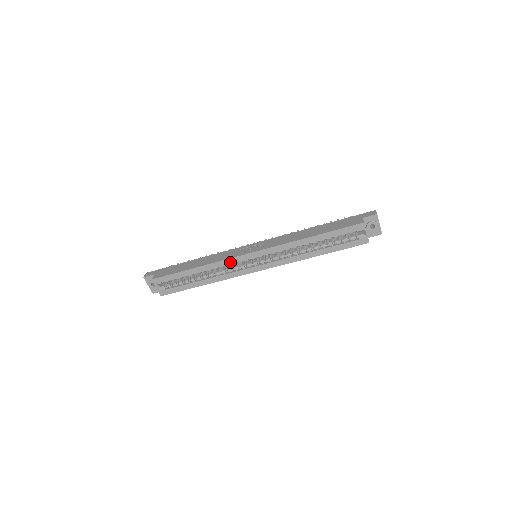
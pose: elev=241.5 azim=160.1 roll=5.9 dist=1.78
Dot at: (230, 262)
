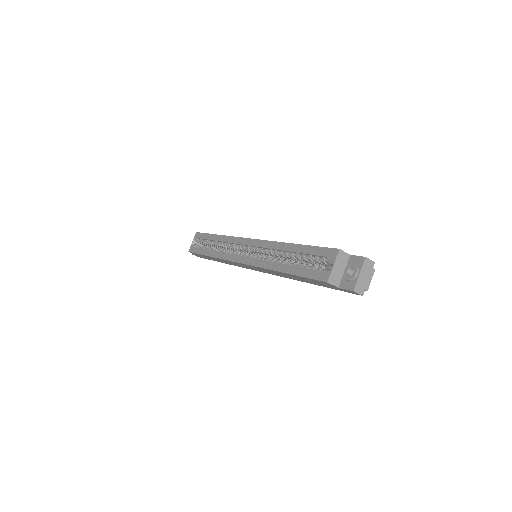
Dot at: (234, 241)
